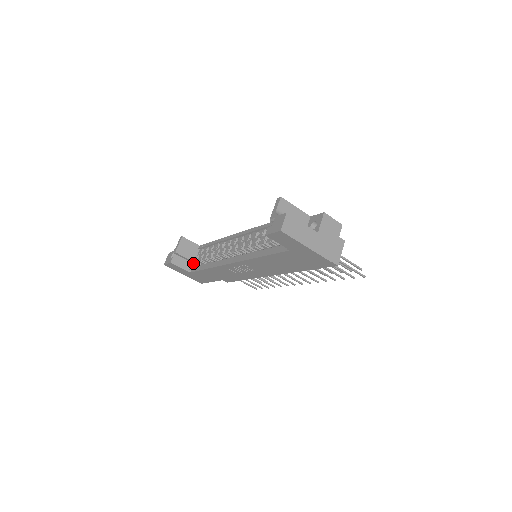
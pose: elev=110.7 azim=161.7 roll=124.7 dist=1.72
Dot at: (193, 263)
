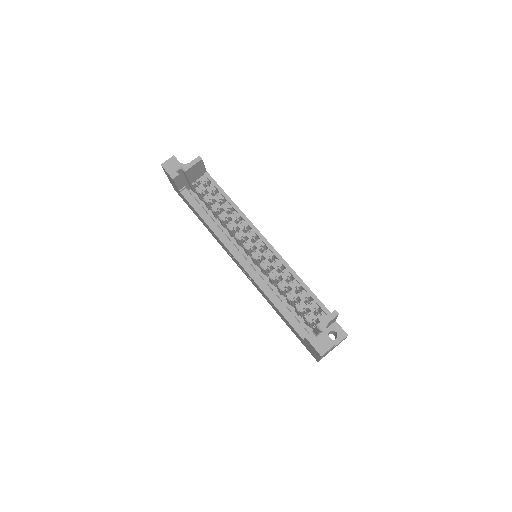
Dot at: (187, 181)
